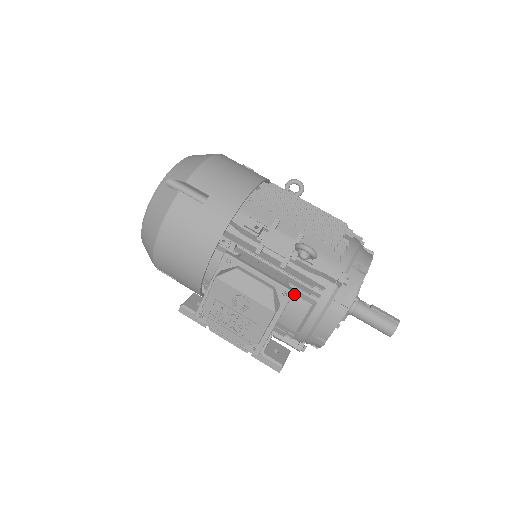
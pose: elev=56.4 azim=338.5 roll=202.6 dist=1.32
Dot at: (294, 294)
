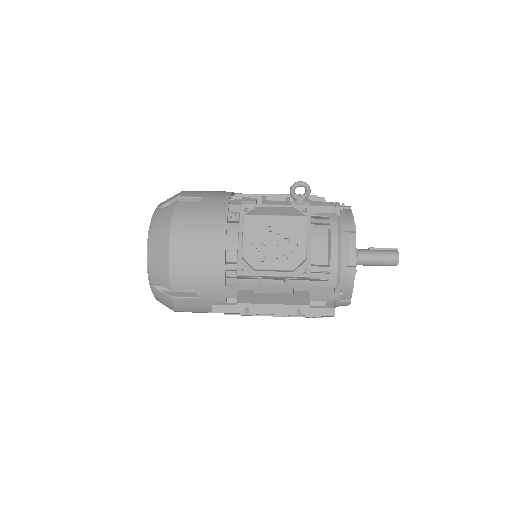
Dot at: occluded
